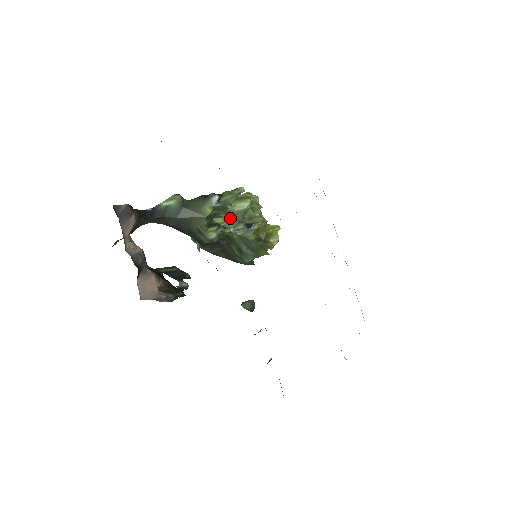
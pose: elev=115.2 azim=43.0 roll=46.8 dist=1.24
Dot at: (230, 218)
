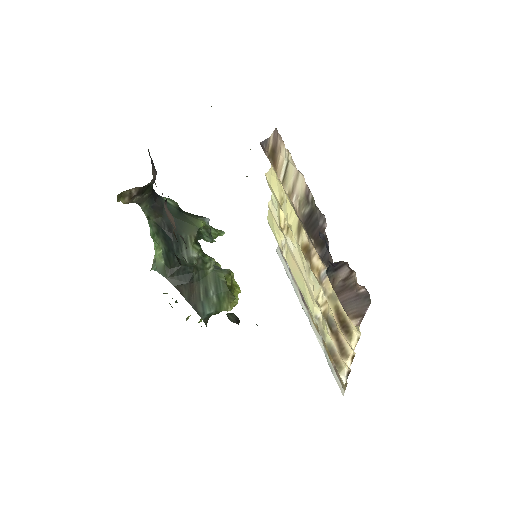
Dot at: occluded
